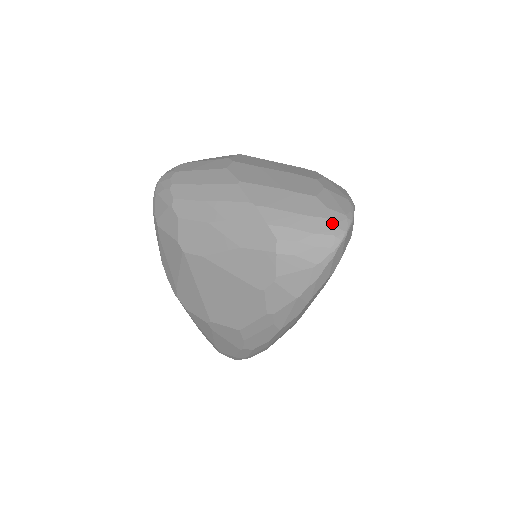
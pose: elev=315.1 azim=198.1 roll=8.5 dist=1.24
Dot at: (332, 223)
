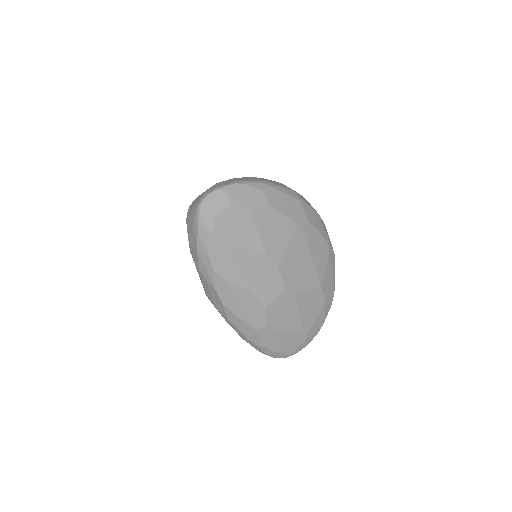
Dot at: (205, 192)
